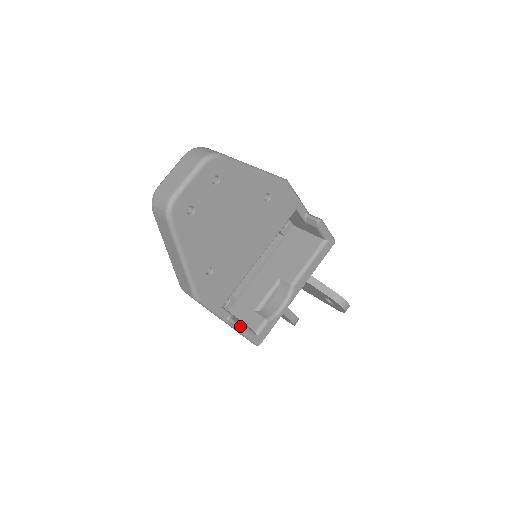
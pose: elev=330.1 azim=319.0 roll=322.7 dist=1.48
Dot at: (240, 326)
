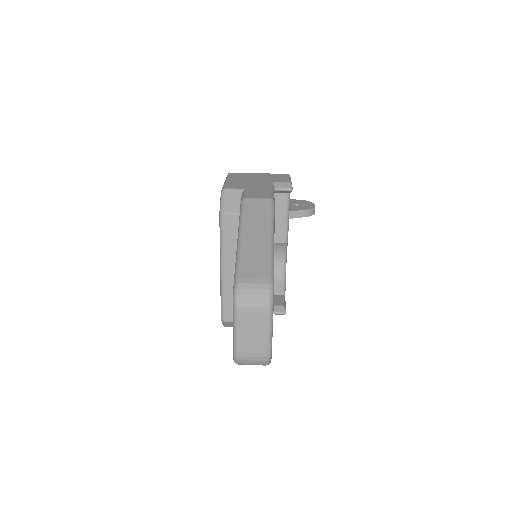
Dot at: occluded
